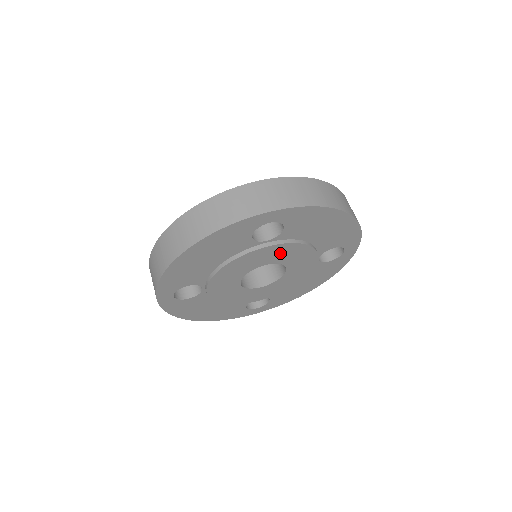
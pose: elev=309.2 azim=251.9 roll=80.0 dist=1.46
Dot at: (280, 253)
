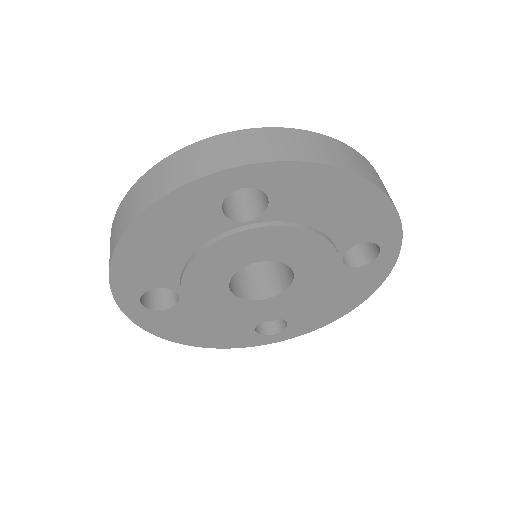
Dot at: (274, 243)
